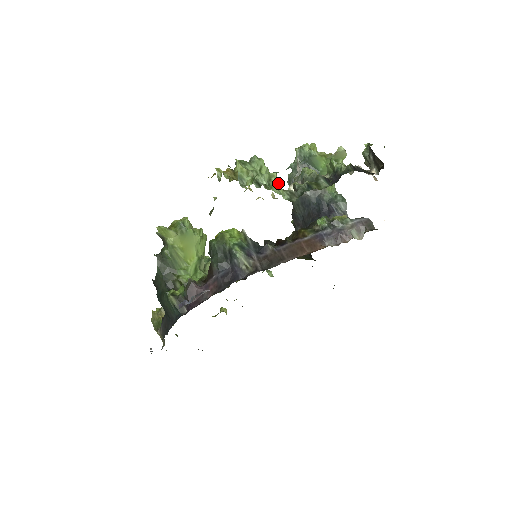
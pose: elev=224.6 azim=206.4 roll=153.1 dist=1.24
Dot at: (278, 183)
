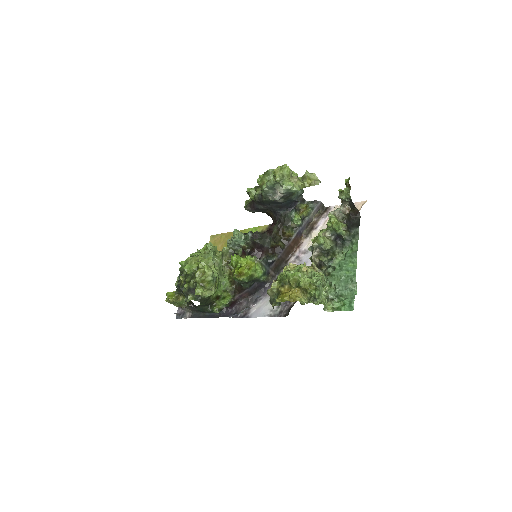
Dot at: (333, 287)
